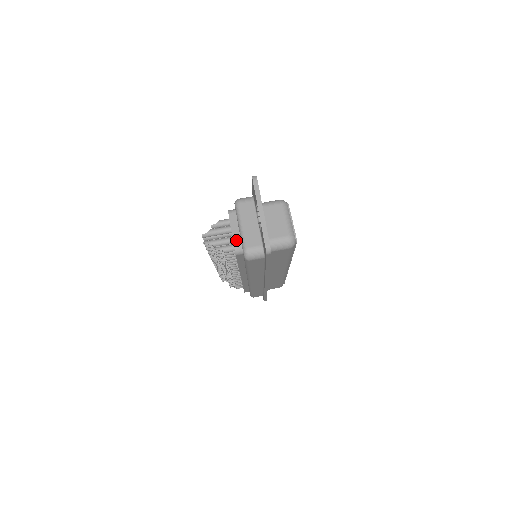
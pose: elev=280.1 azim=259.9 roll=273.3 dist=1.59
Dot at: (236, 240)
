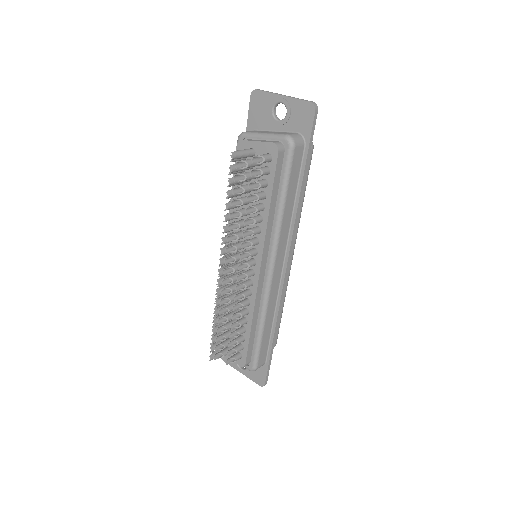
Dot at: (269, 141)
